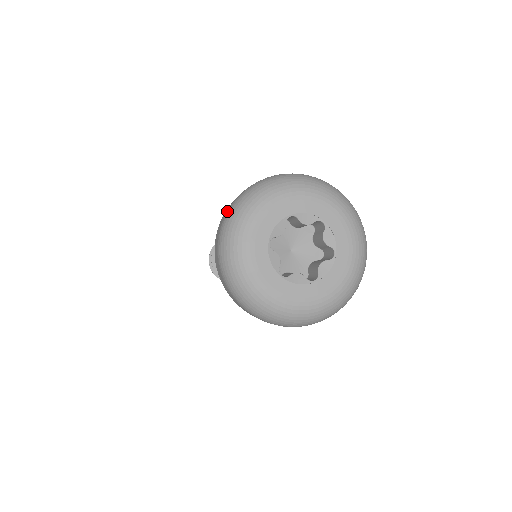
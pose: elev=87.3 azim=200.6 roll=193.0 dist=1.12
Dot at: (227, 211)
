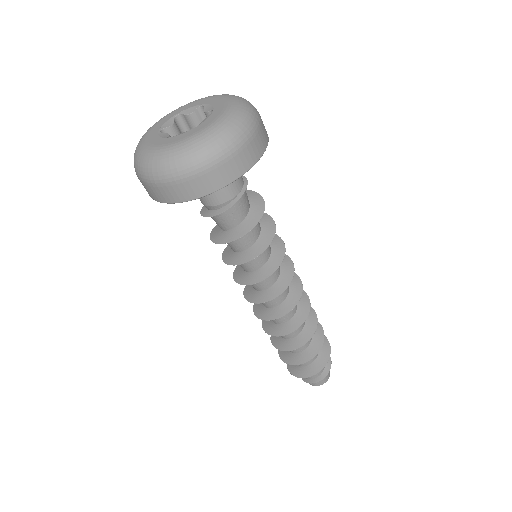
Dot at: occluded
